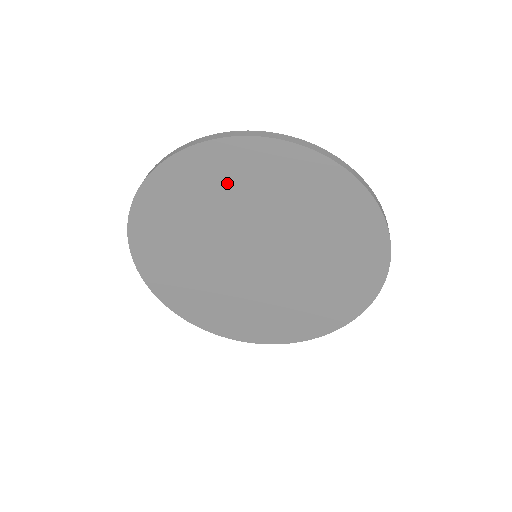
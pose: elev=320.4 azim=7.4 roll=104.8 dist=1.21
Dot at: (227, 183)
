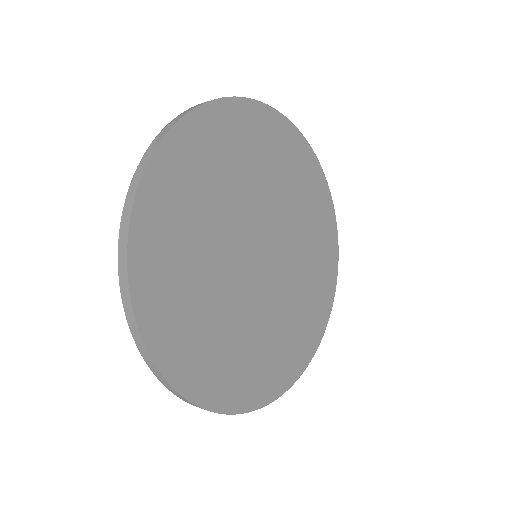
Dot at: (227, 156)
